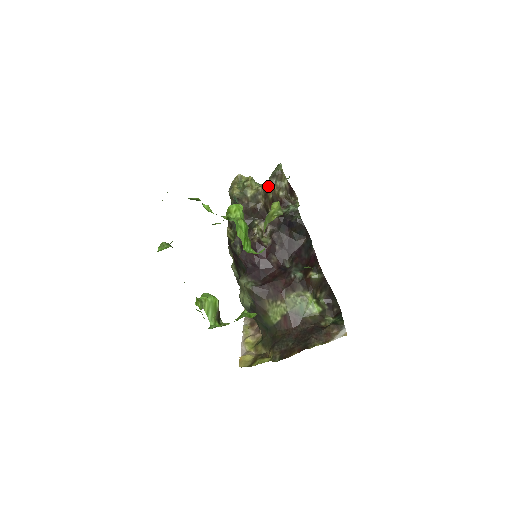
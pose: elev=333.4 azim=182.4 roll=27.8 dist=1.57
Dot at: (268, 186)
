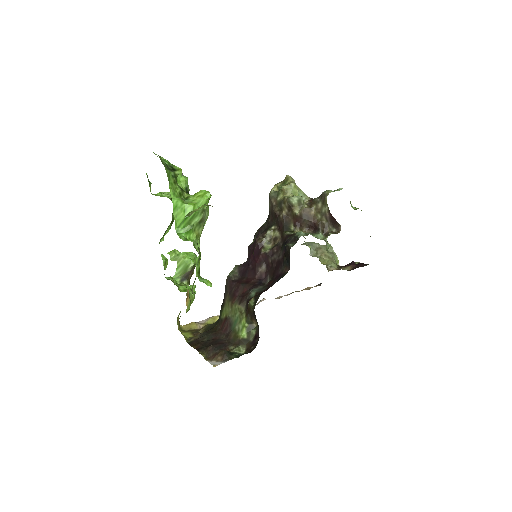
Dot at: (299, 200)
